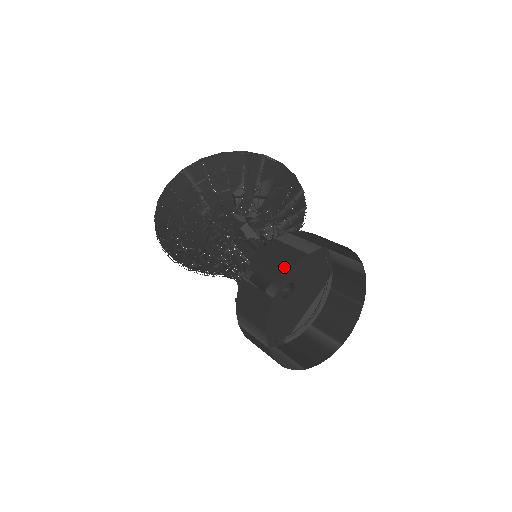
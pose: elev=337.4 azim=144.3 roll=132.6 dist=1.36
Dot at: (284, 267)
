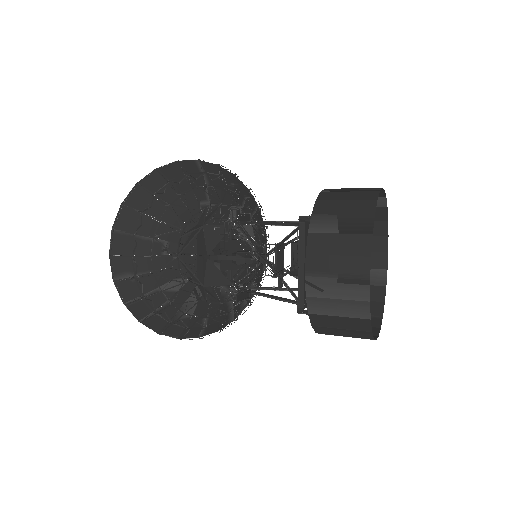
Dot at: occluded
